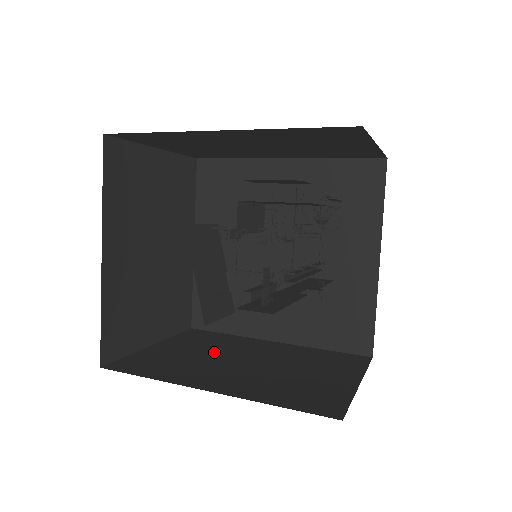
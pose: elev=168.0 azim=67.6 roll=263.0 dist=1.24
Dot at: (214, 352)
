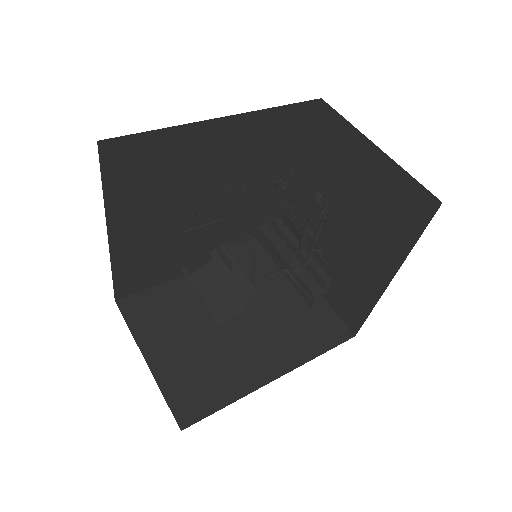
Dot at: (200, 326)
